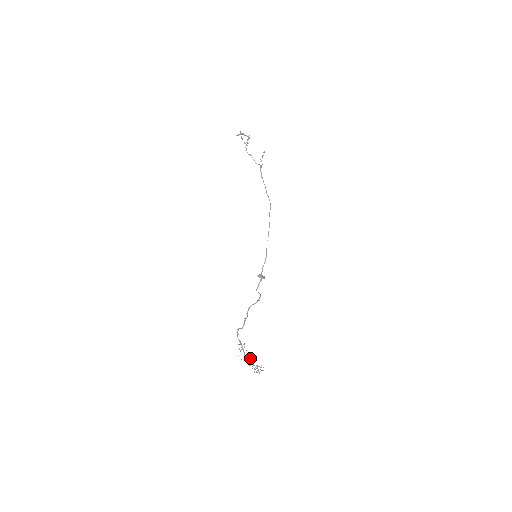
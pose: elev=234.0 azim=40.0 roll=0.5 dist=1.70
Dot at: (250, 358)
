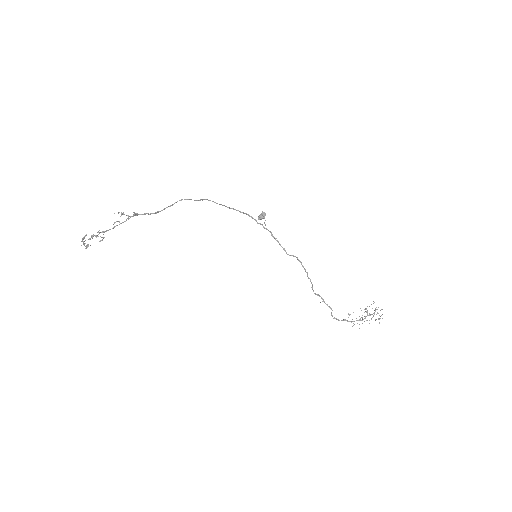
Dot at: occluded
